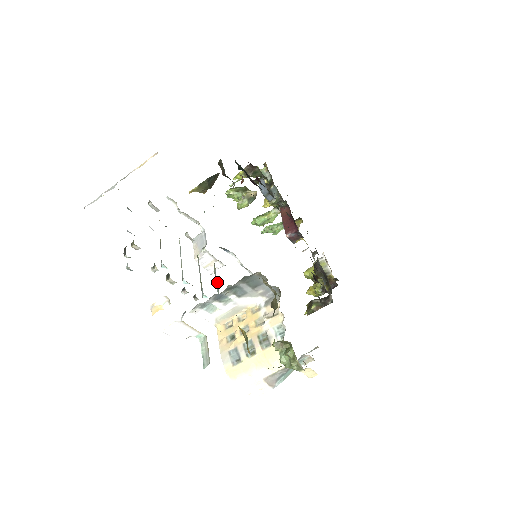
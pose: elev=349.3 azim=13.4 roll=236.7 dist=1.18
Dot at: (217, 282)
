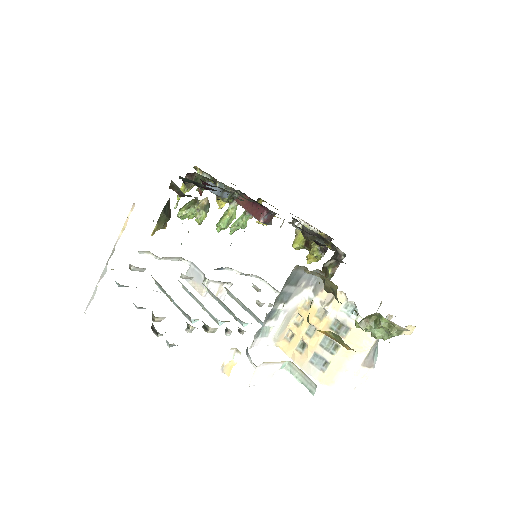
Dot at: (241, 303)
